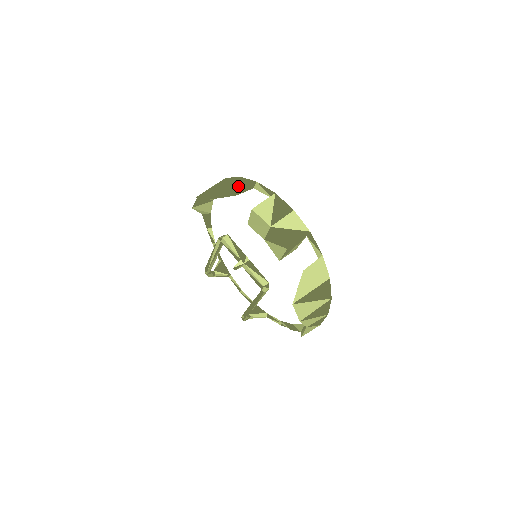
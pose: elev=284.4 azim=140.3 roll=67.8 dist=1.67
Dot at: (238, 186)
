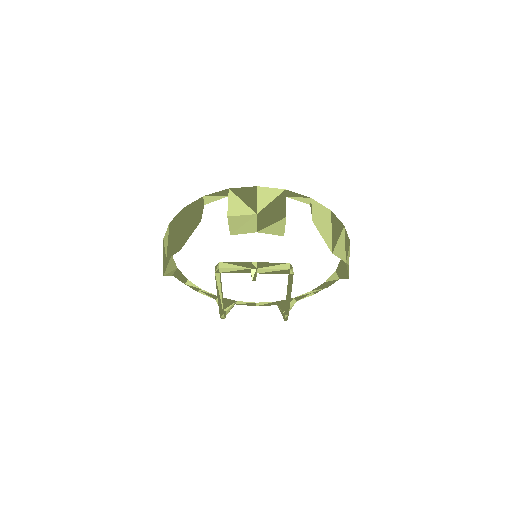
Dot at: (192, 214)
